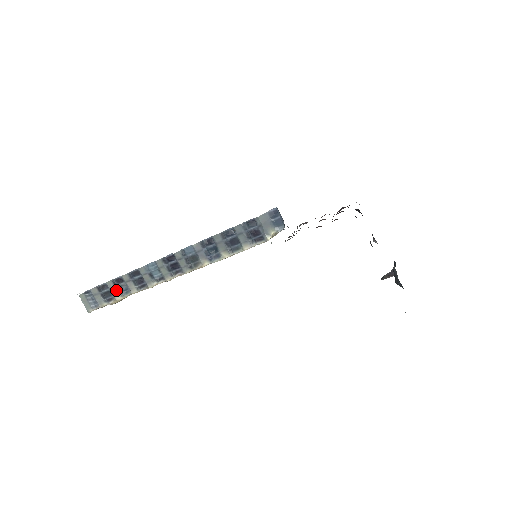
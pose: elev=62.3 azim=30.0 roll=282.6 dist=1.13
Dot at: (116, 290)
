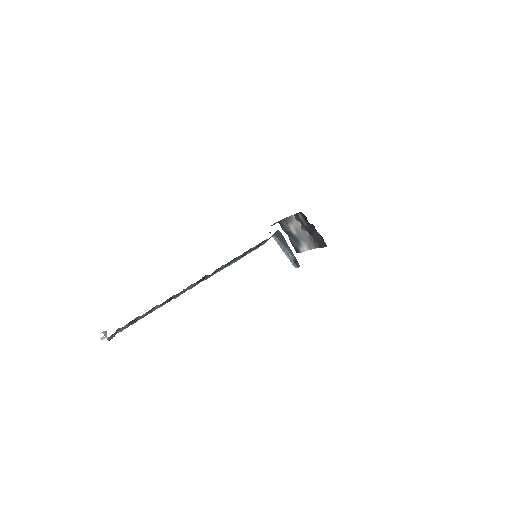
Dot at: occluded
